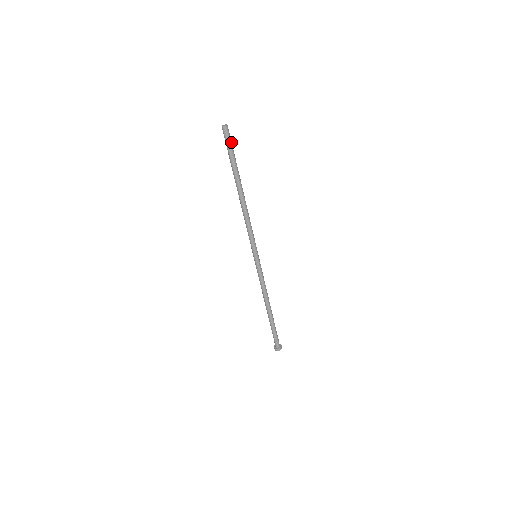
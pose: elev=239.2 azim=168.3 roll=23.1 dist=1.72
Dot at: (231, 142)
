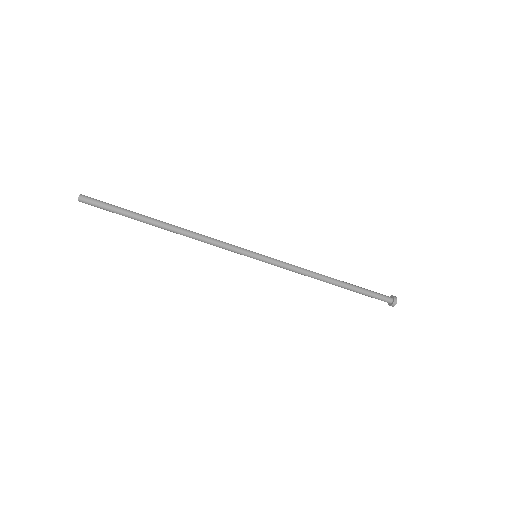
Dot at: (101, 203)
